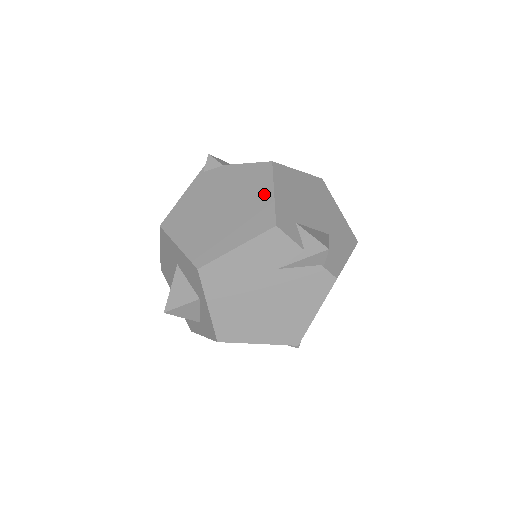
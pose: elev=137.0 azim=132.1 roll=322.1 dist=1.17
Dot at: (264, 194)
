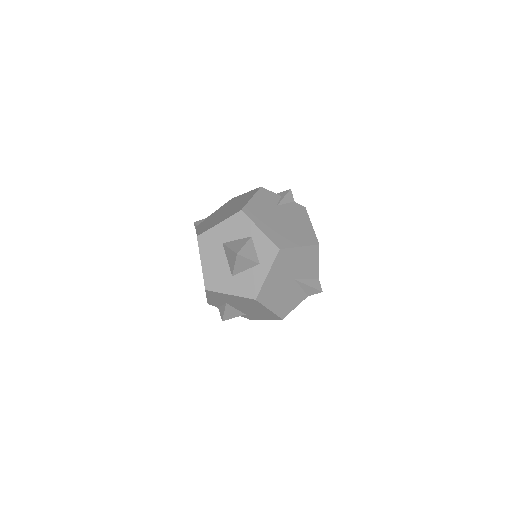
Dot at: (242, 196)
